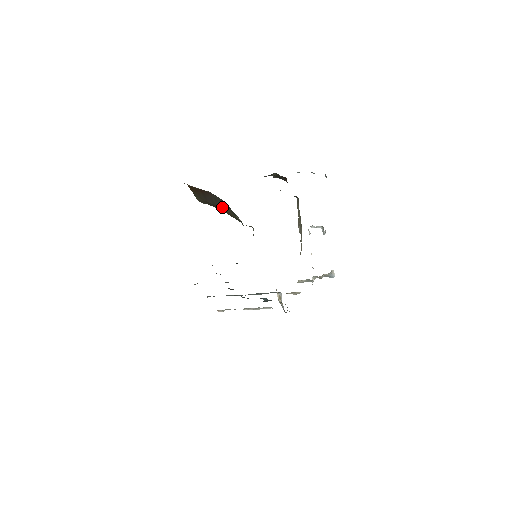
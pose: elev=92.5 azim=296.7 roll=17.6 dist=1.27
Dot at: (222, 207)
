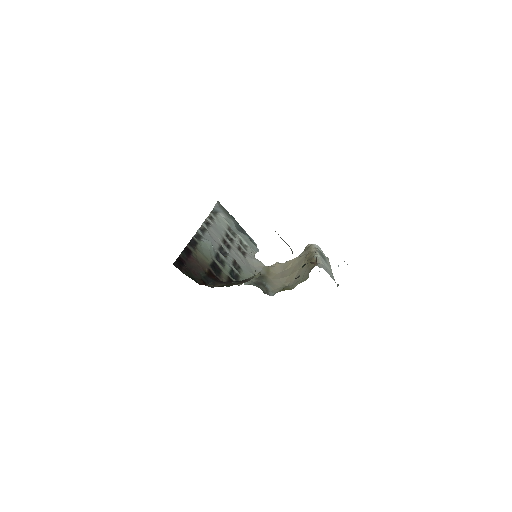
Dot at: occluded
